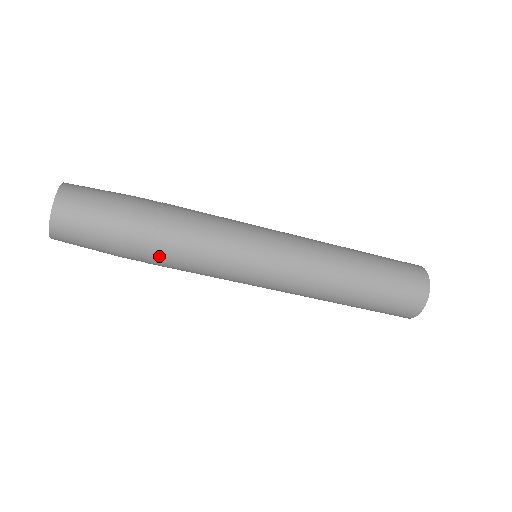
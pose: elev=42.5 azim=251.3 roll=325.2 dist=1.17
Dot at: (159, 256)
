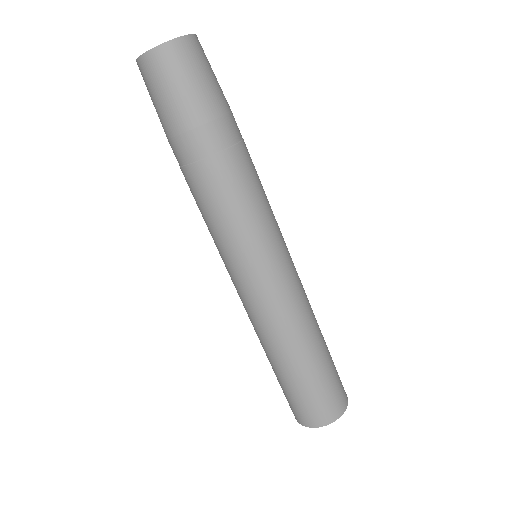
Dot at: (192, 174)
